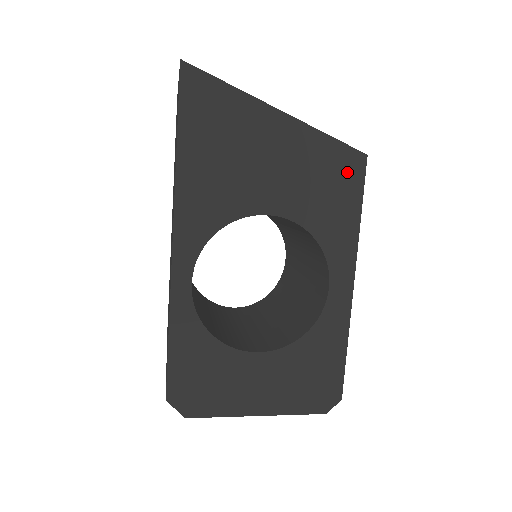
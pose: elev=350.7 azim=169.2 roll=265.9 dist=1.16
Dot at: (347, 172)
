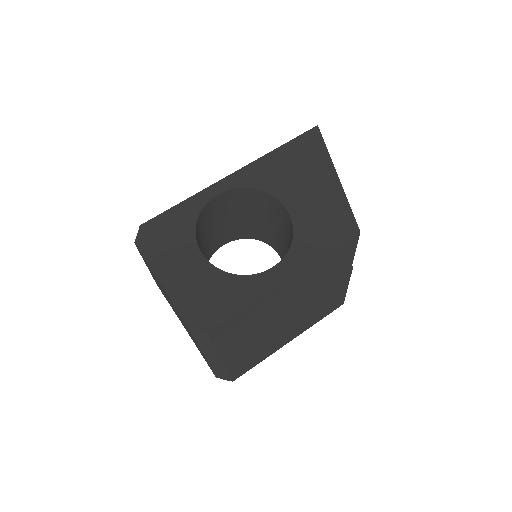
Dot at: (342, 228)
